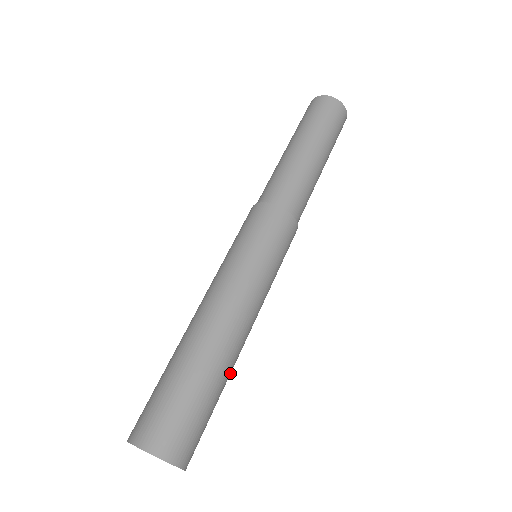
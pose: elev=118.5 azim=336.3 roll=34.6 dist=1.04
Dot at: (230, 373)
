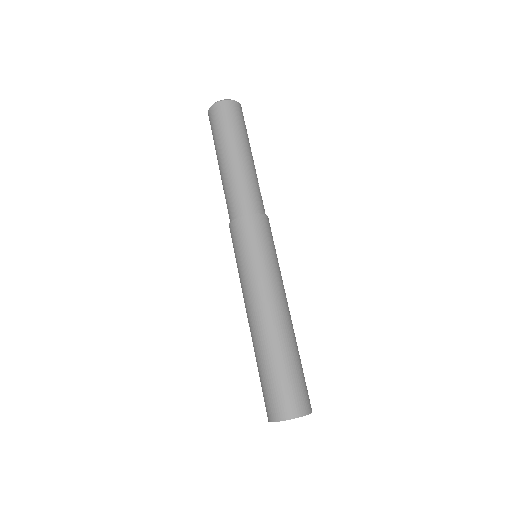
Dot at: (288, 342)
